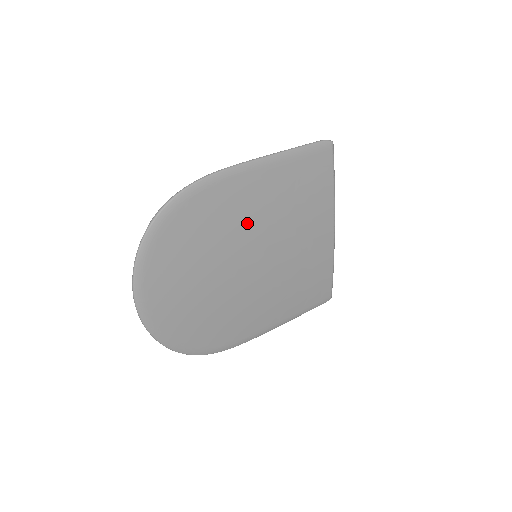
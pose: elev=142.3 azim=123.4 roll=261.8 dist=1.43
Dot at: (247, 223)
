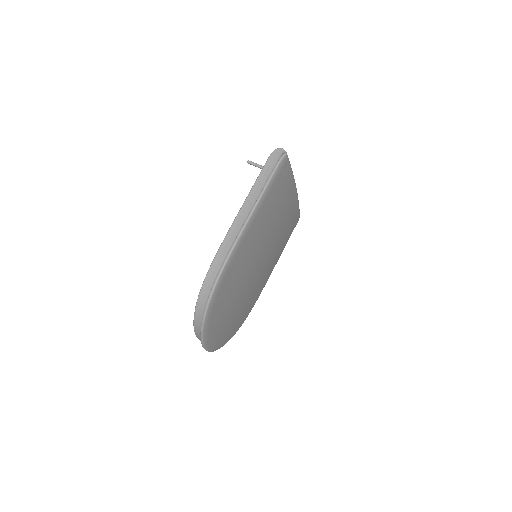
Dot at: (252, 257)
